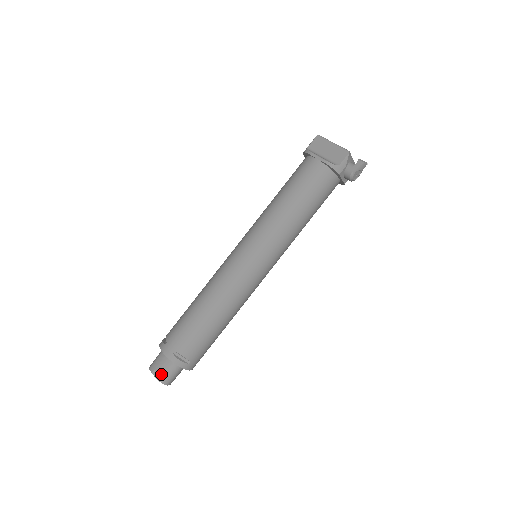
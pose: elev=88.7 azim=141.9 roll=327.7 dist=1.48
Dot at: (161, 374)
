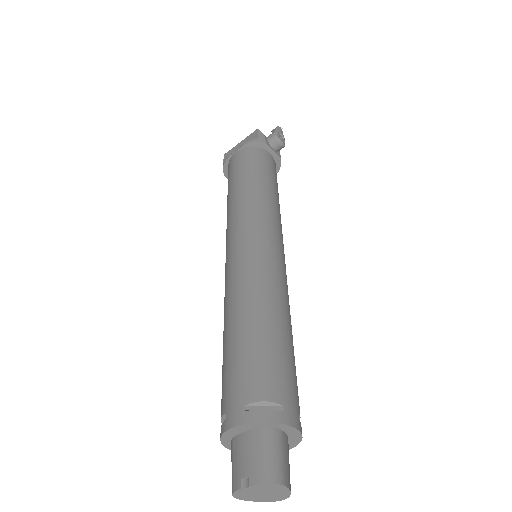
Dot at: (256, 469)
